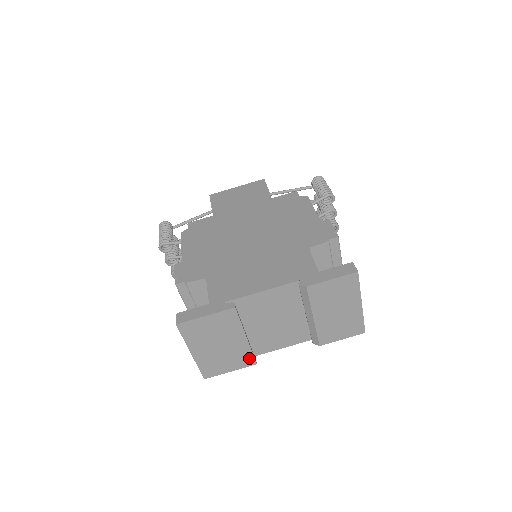
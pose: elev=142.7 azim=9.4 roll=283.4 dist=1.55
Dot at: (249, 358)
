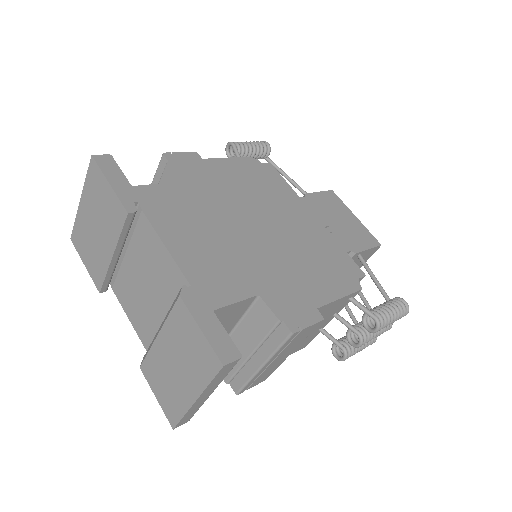
Dot at: (101, 278)
